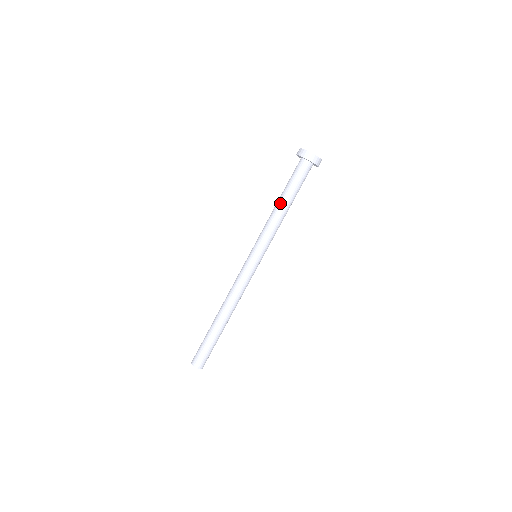
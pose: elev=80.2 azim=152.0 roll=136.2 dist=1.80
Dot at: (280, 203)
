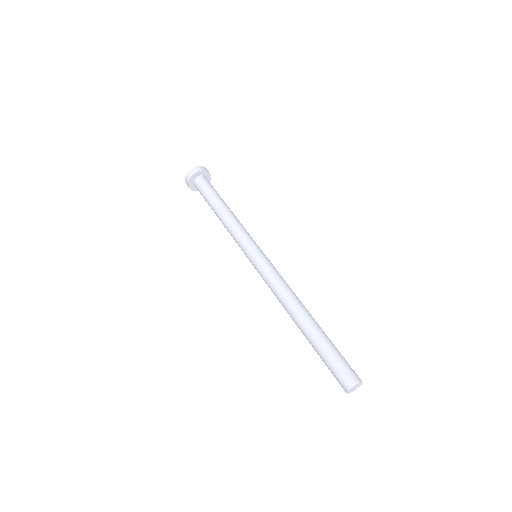
Dot at: (217, 212)
